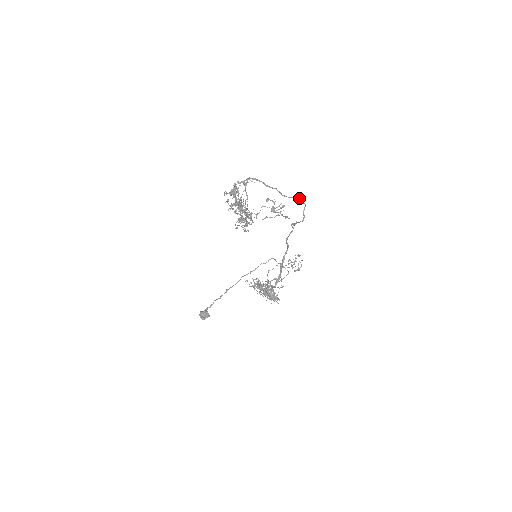
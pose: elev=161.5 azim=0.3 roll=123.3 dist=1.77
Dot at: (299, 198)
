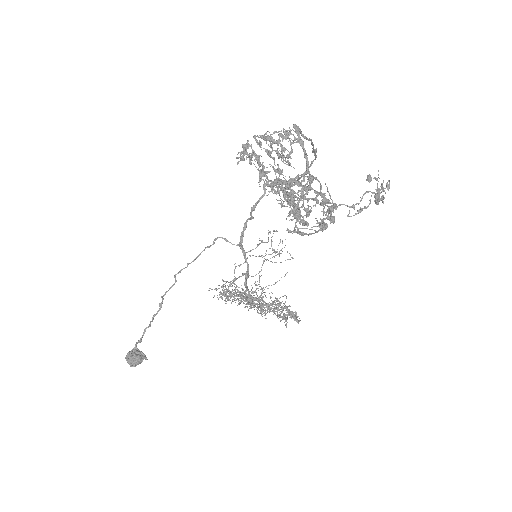
Dot at: occluded
